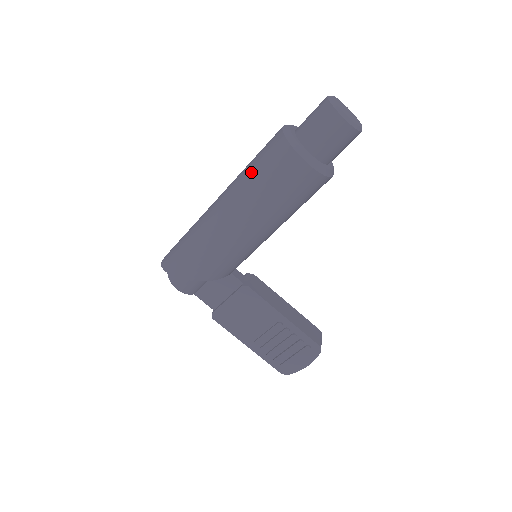
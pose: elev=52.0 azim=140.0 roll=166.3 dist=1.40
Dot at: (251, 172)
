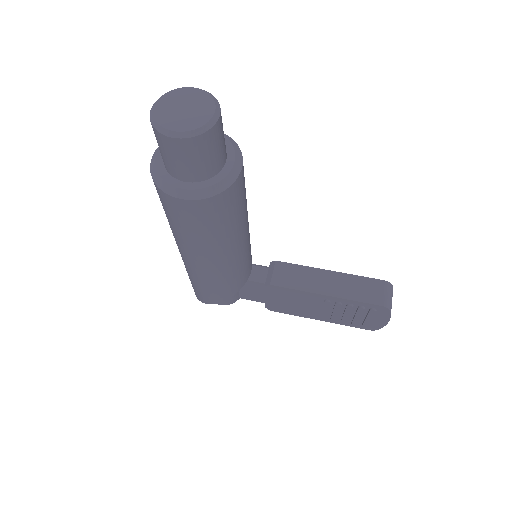
Dot at: occluded
